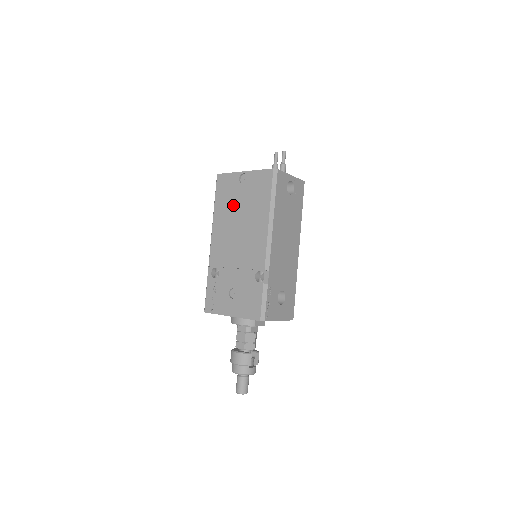
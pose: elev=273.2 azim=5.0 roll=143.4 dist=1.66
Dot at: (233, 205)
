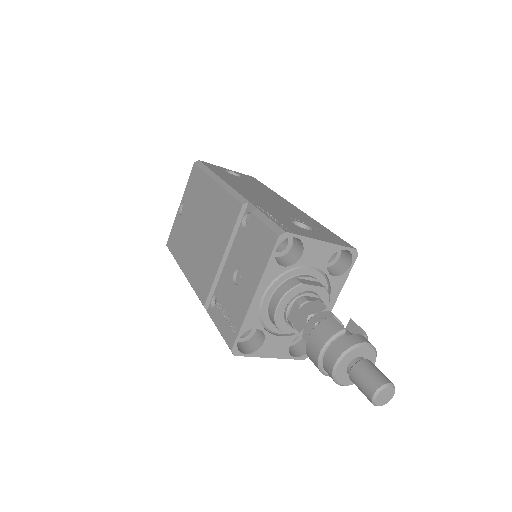
Dot at: (188, 233)
